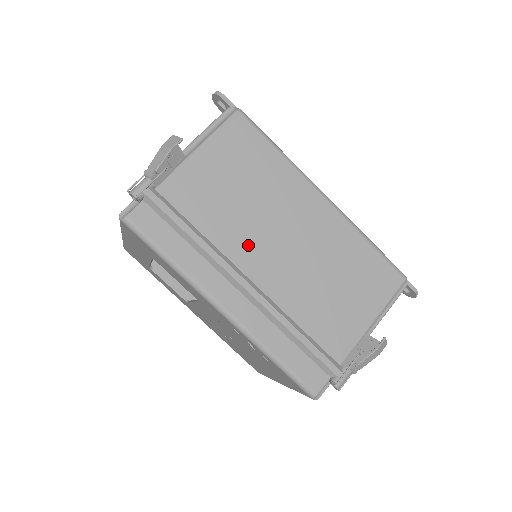
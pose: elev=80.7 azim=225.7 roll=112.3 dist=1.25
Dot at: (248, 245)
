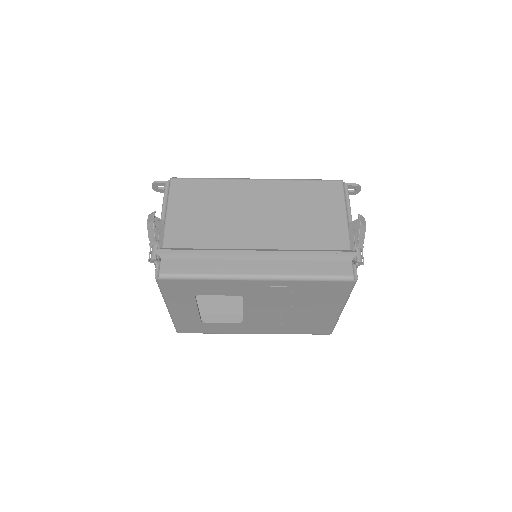
Dot at: (238, 234)
